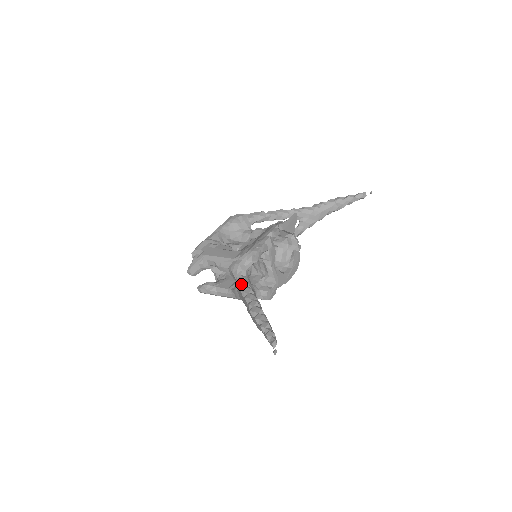
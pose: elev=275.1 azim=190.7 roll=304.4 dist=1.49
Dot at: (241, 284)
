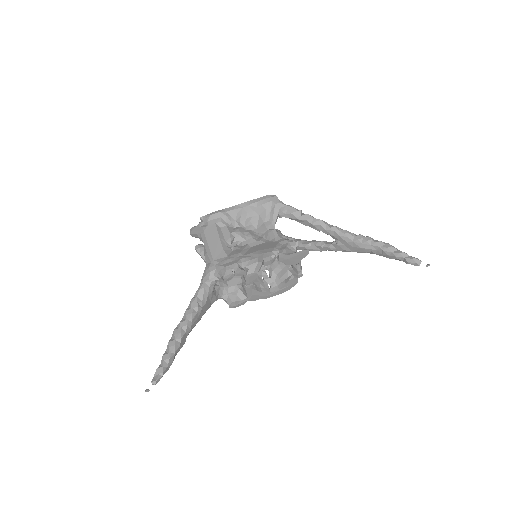
Dot at: (197, 292)
